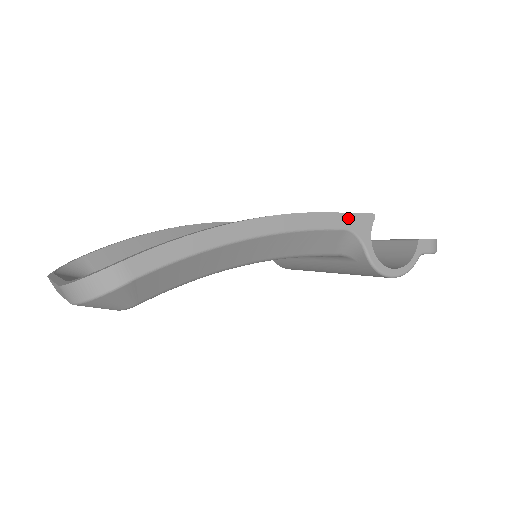
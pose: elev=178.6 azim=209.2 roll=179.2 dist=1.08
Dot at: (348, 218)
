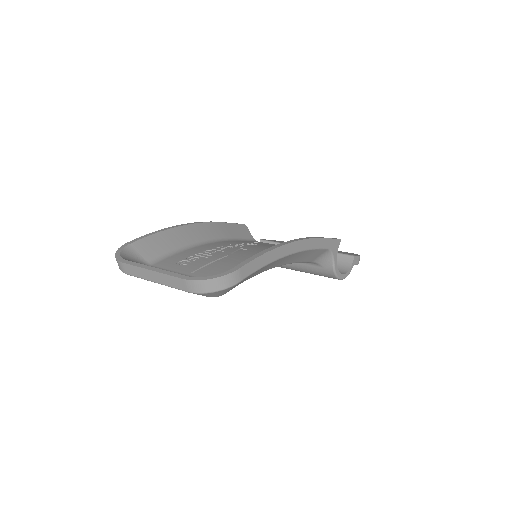
Dot at: (330, 242)
